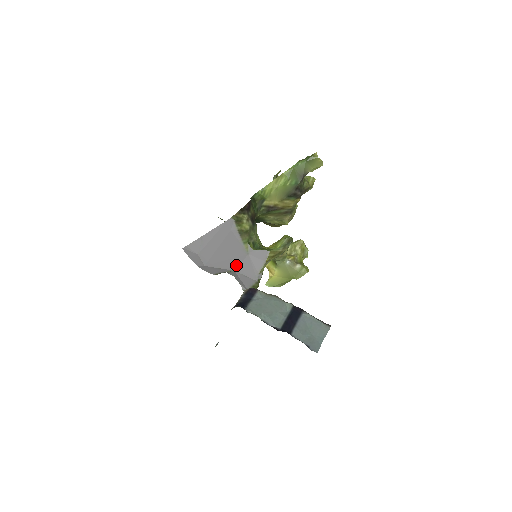
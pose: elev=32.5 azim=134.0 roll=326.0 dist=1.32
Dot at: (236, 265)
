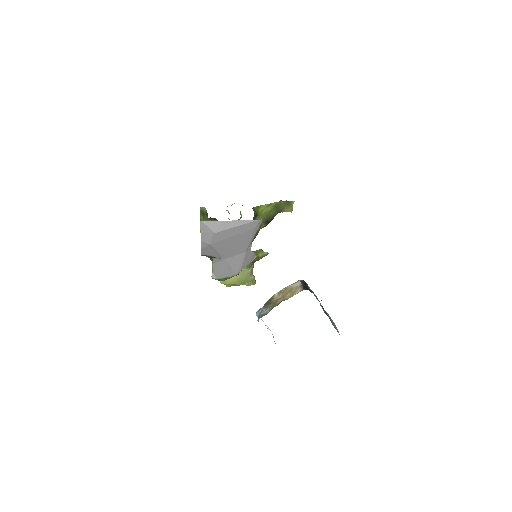
Dot at: (230, 255)
